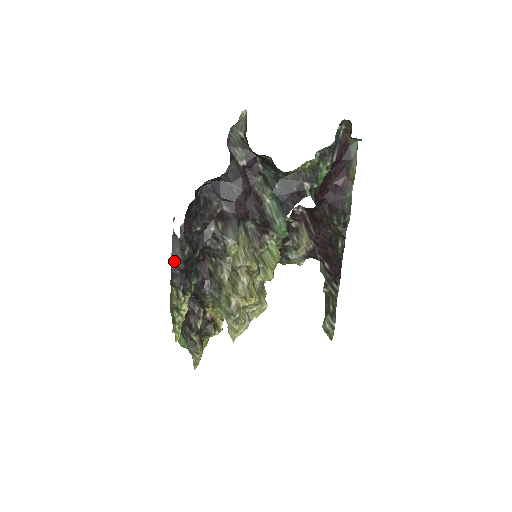
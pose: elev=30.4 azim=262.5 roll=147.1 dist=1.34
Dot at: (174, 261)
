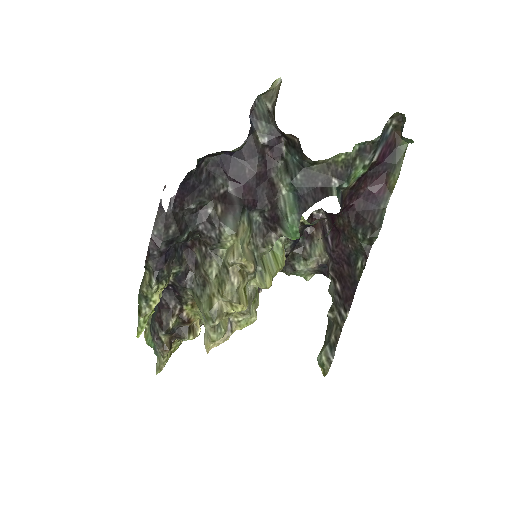
Dot at: (154, 239)
